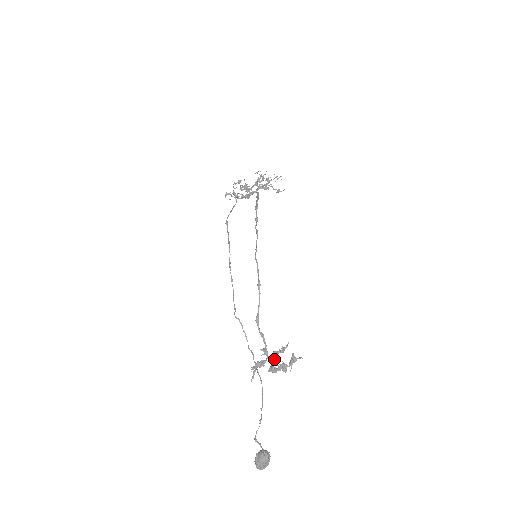
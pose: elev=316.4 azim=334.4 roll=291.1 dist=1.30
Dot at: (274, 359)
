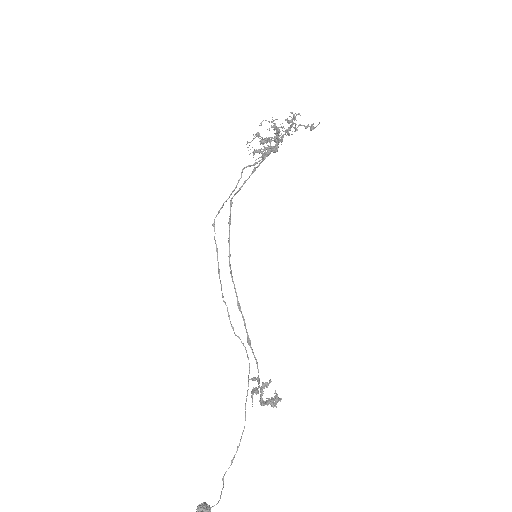
Dot at: (262, 391)
